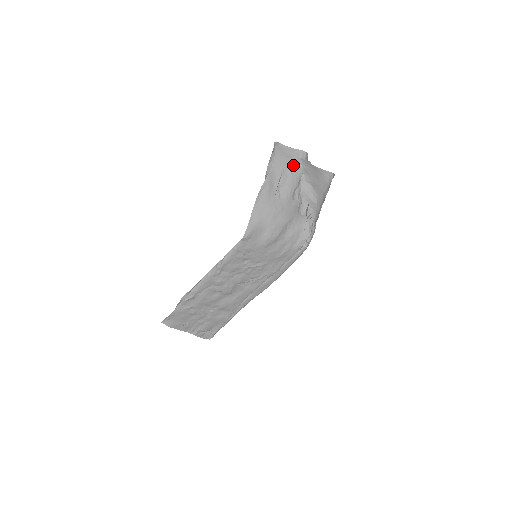
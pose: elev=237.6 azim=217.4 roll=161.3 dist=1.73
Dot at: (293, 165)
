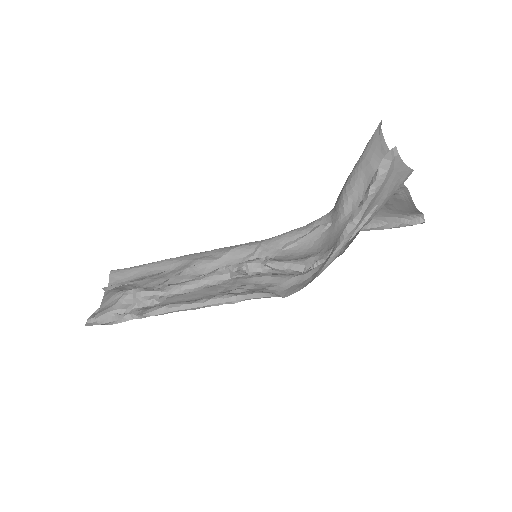
Dot at: (392, 195)
